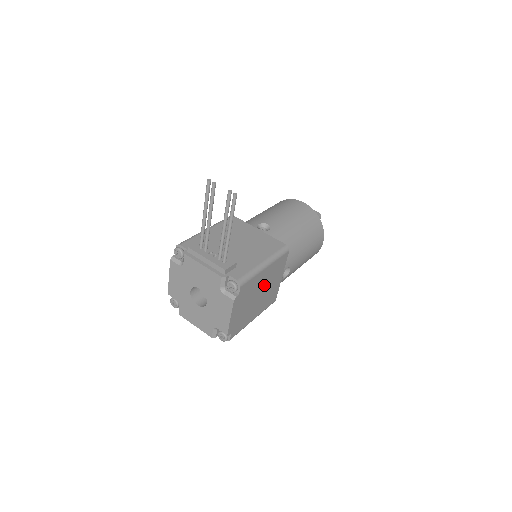
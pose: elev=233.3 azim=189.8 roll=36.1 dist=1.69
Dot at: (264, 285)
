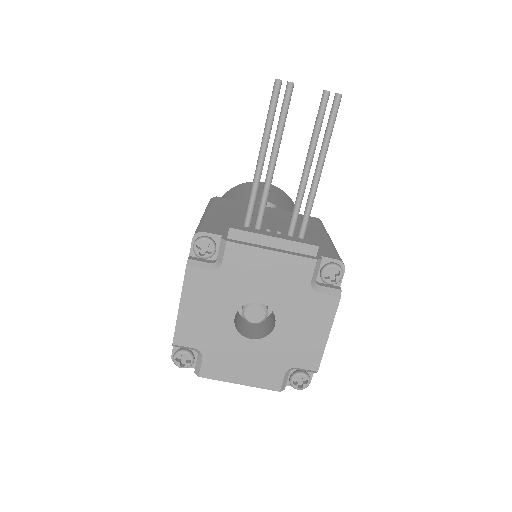
Dot at: occluded
